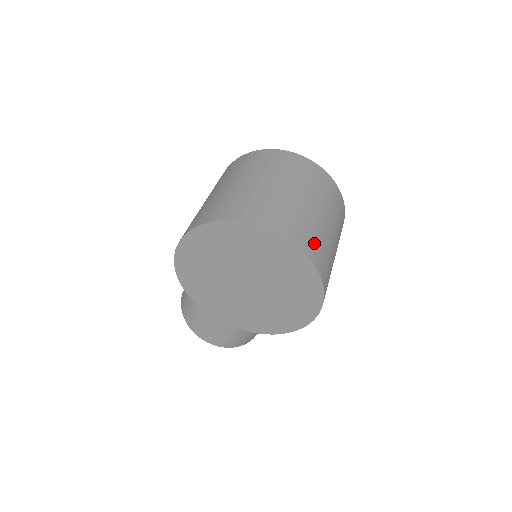
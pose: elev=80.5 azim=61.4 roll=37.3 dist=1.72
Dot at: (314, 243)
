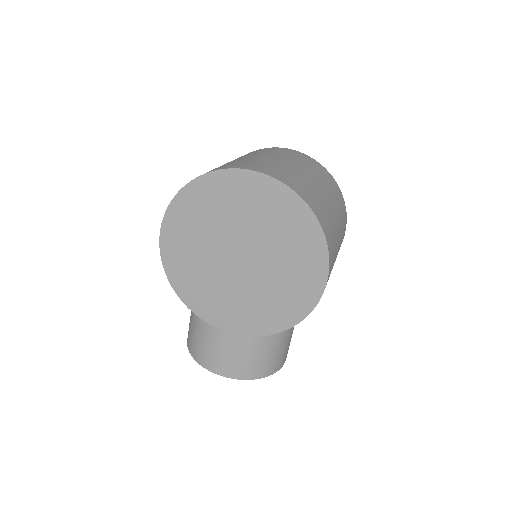
Dot at: (300, 185)
